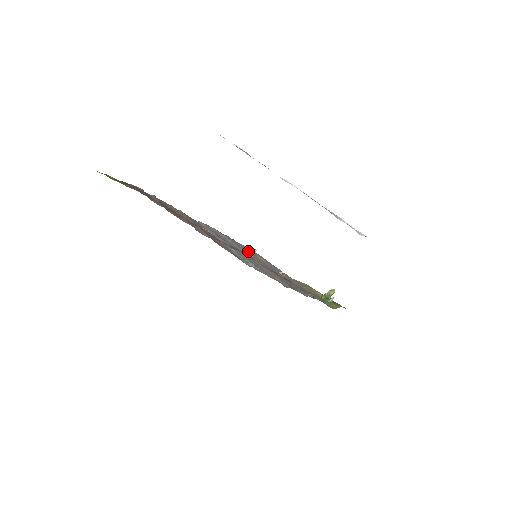
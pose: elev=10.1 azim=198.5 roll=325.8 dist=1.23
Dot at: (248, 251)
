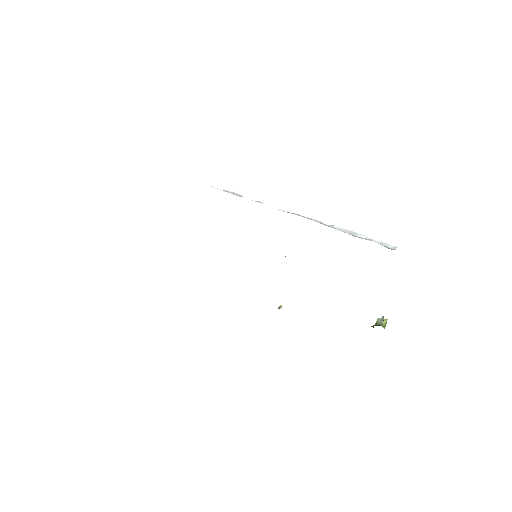
Dot at: occluded
